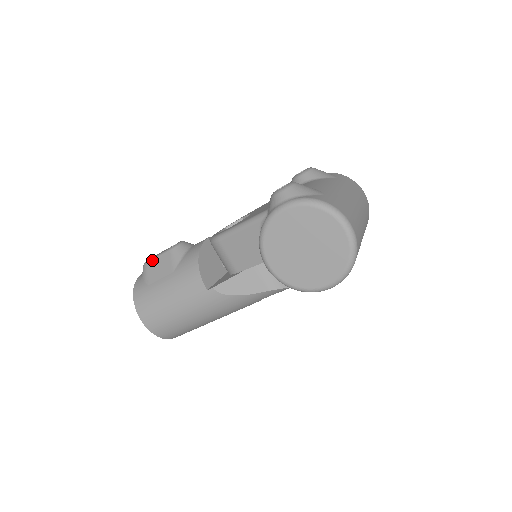
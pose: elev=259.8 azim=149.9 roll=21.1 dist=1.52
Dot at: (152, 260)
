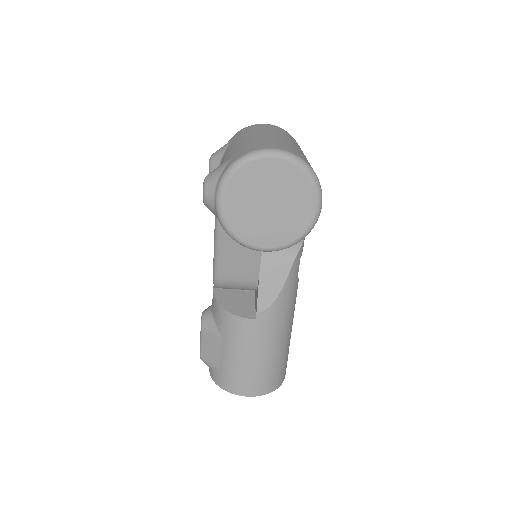
Dot at: (201, 350)
